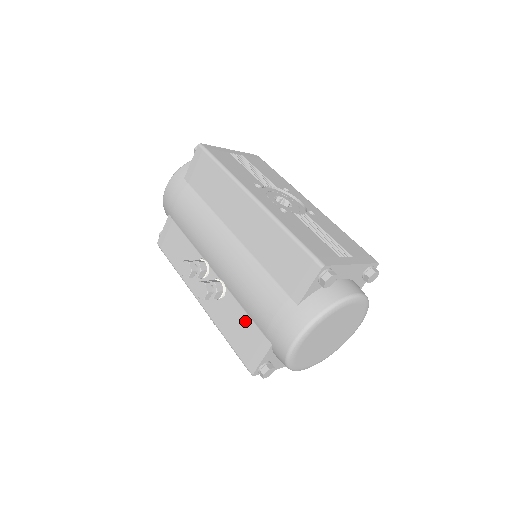
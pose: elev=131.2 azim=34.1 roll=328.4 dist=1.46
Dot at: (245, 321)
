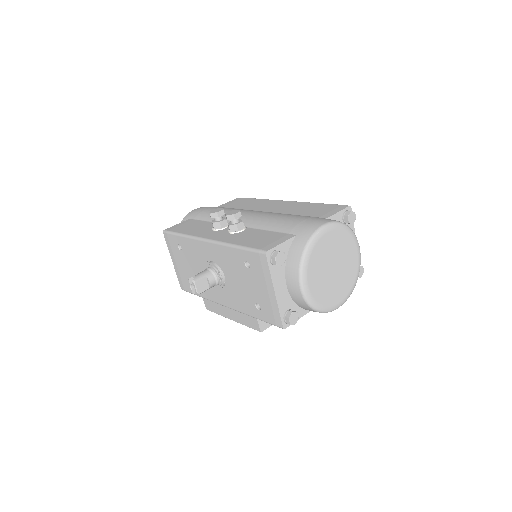
Dot at: (266, 233)
